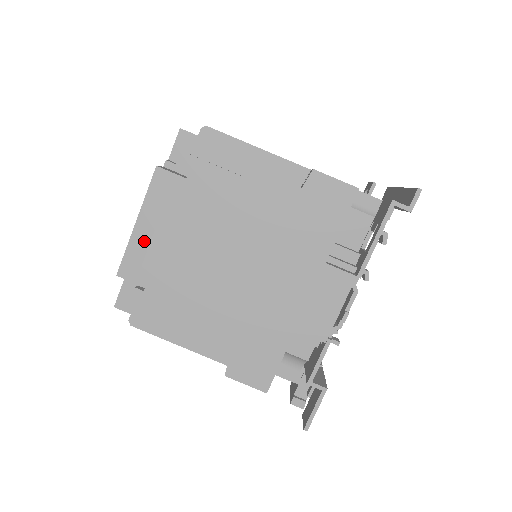
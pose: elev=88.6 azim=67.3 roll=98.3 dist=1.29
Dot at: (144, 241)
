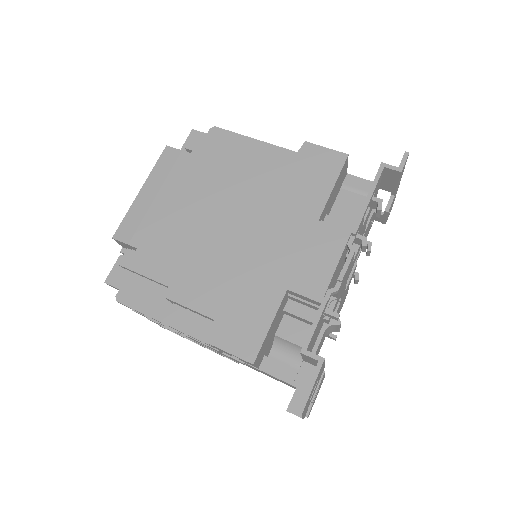
Dot at: (144, 206)
